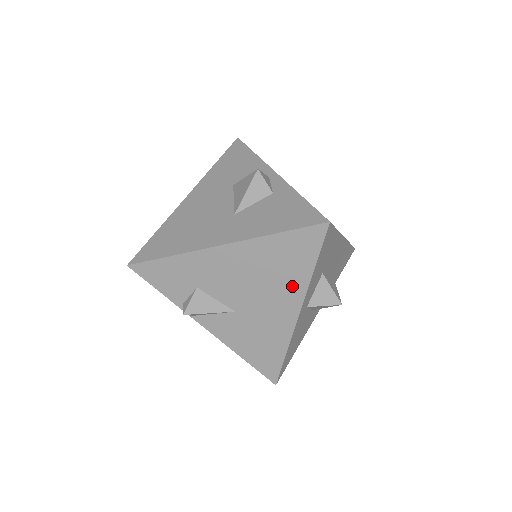
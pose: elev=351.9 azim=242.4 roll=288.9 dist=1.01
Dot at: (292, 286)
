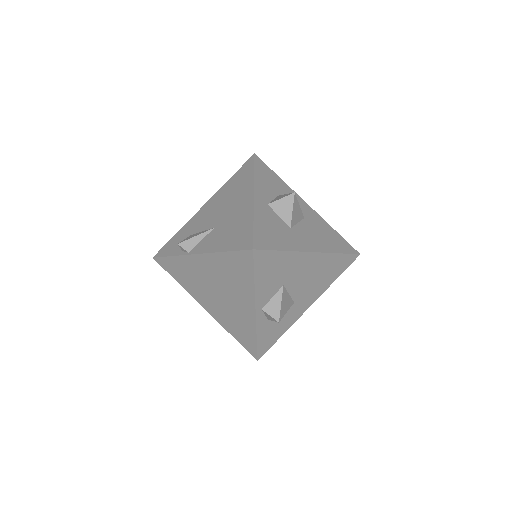
Dot at: (245, 188)
